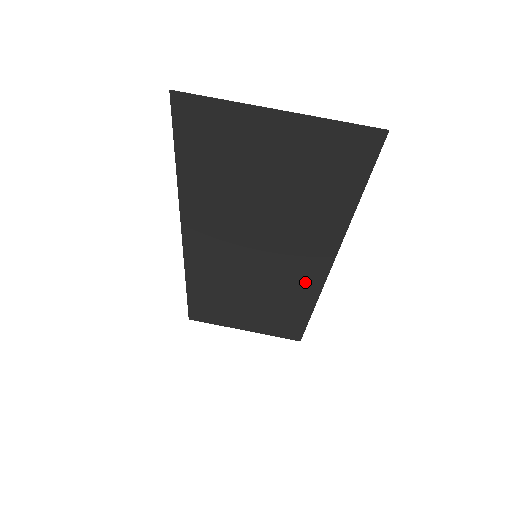
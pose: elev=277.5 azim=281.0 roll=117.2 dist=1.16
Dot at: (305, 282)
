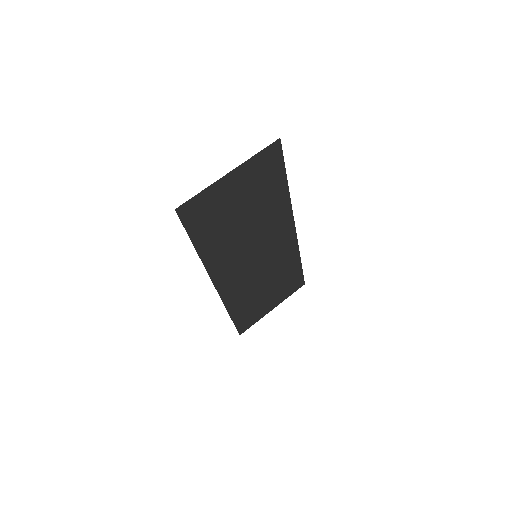
Dot at: (287, 246)
